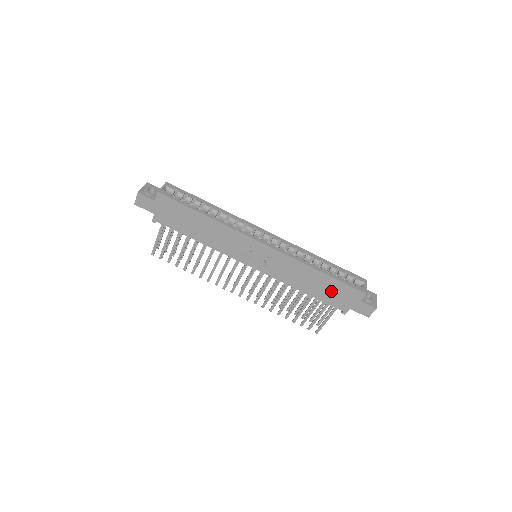
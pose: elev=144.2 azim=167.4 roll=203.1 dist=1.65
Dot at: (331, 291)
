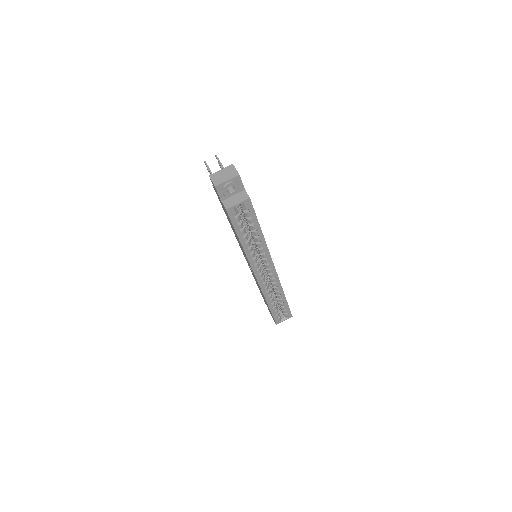
Dot at: occluded
